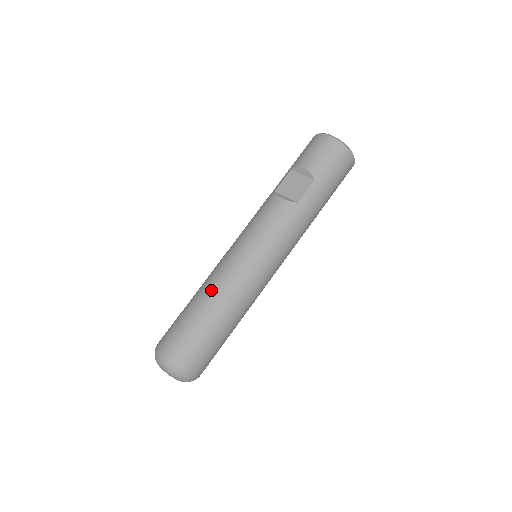
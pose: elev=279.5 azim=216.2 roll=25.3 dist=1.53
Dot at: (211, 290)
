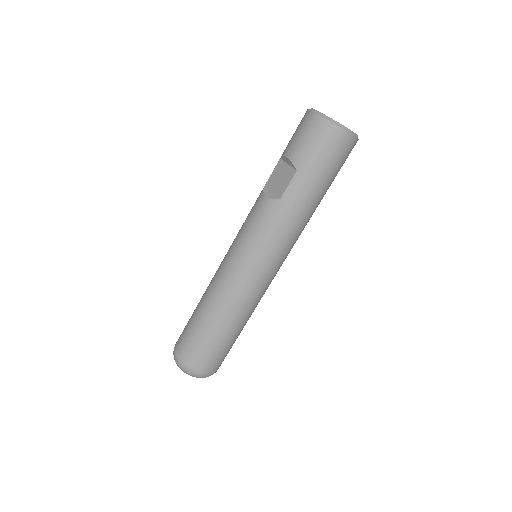
Dot at: (207, 295)
